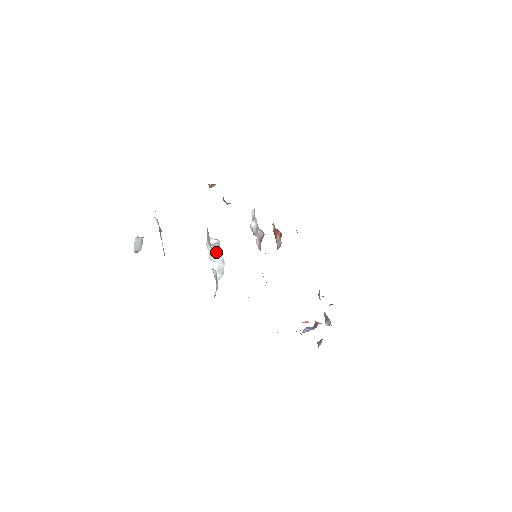
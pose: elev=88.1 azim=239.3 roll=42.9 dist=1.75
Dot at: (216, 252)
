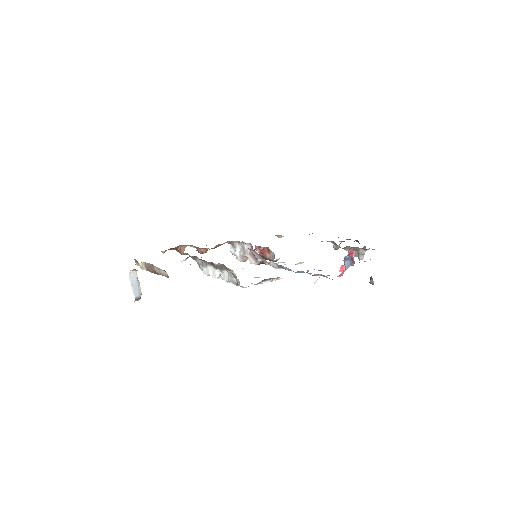
Dot at: occluded
